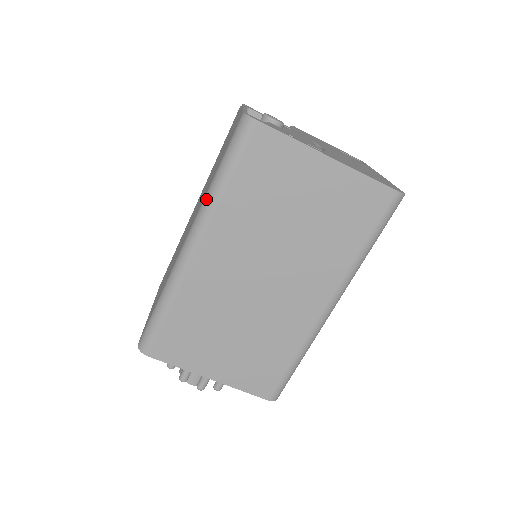
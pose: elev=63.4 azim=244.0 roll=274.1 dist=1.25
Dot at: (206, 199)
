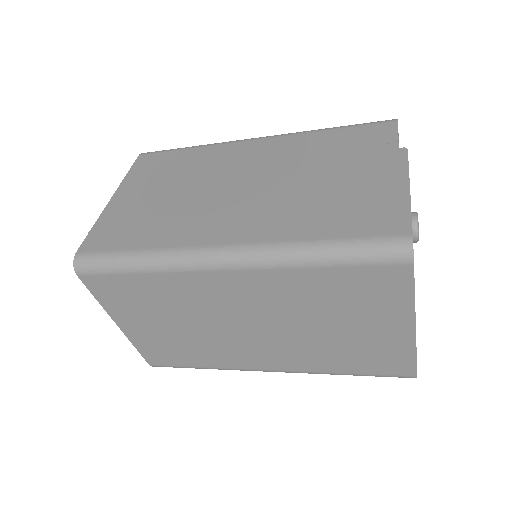
Dot at: (285, 250)
